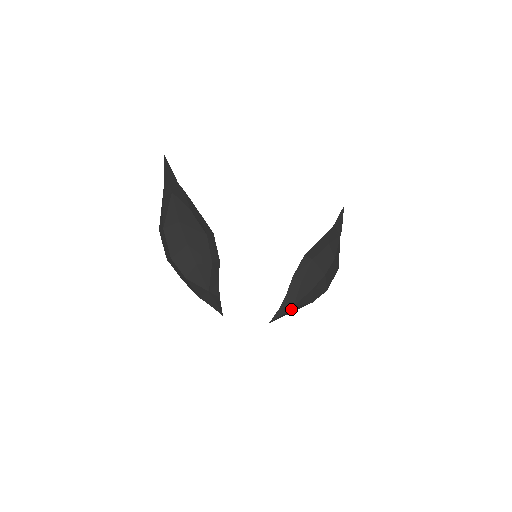
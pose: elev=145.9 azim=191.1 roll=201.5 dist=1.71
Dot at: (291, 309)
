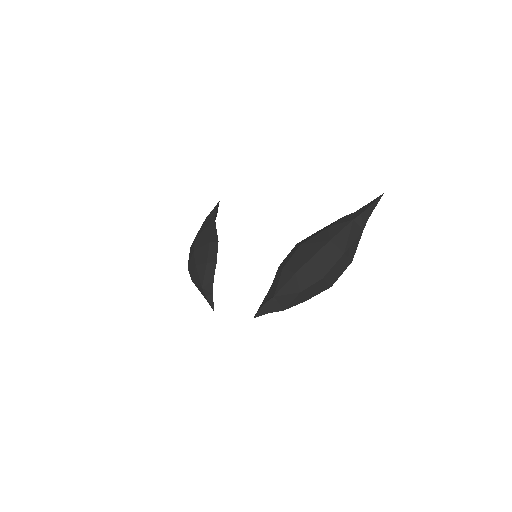
Dot at: (276, 301)
